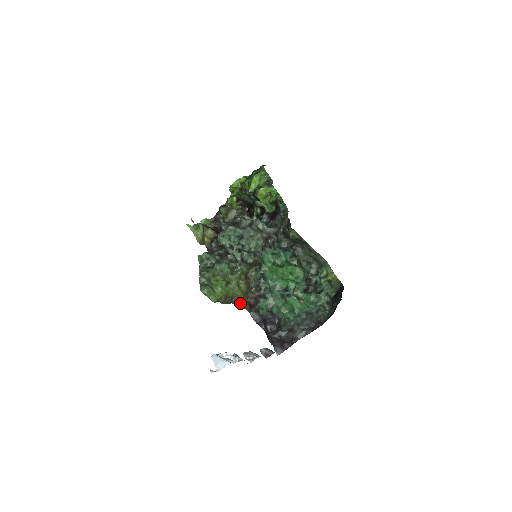
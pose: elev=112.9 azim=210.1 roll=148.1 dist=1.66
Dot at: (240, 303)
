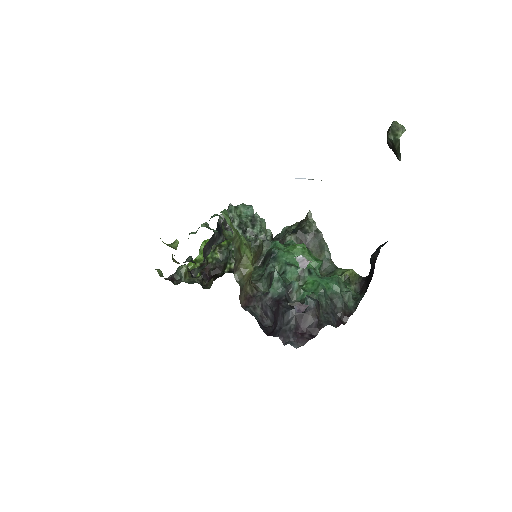
Dot at: (243, 280)
